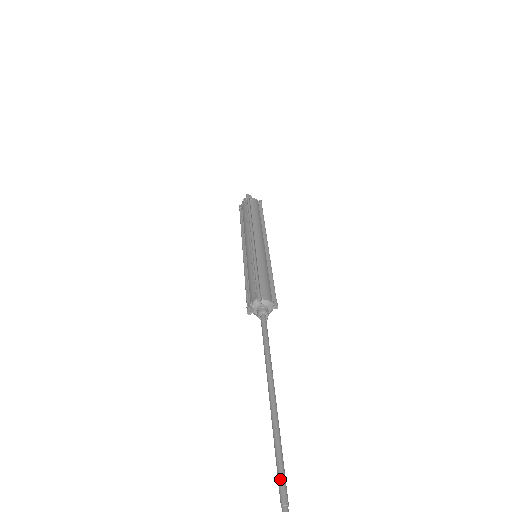
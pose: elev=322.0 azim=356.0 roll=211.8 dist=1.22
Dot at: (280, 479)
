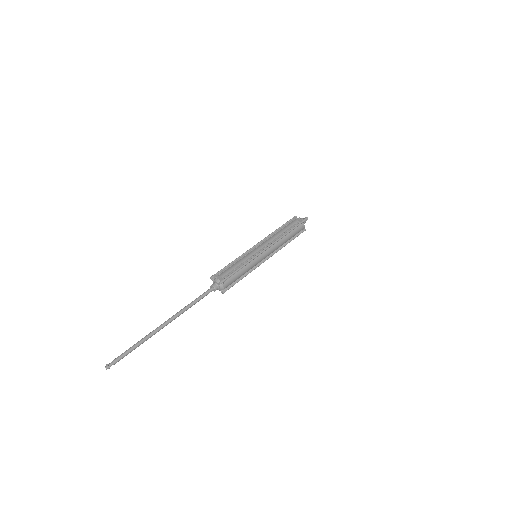
Dot at: (123, 355)
